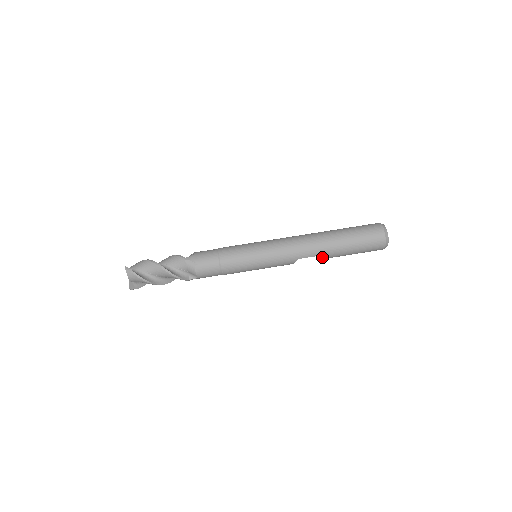
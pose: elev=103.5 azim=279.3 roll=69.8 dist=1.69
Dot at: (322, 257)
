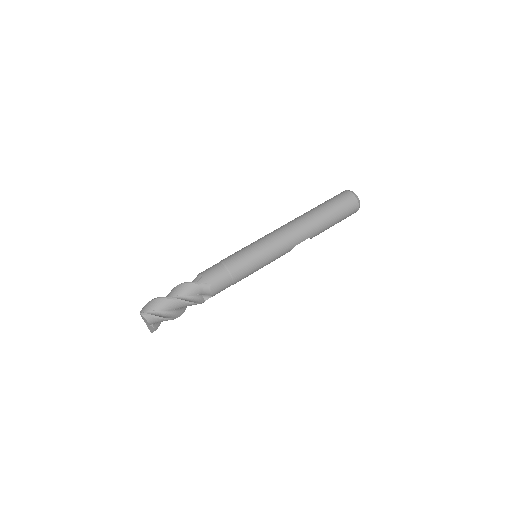
Dot at: occluded
